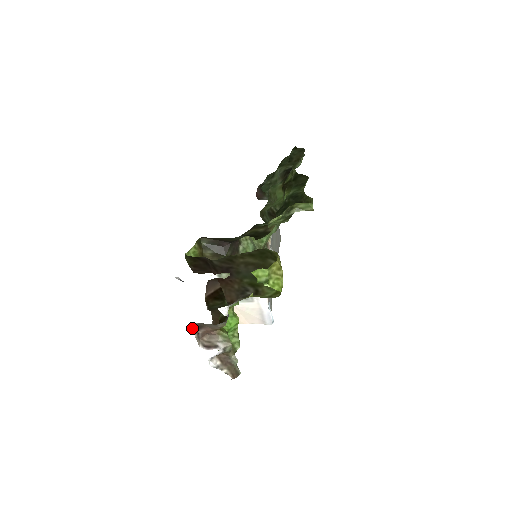
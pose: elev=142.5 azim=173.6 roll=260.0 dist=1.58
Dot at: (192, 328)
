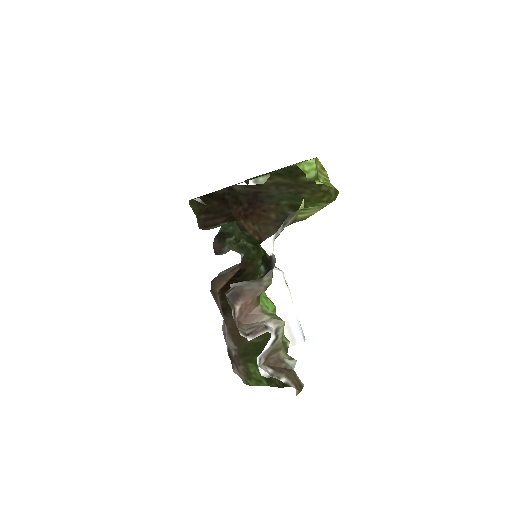
Dot at: occluded
